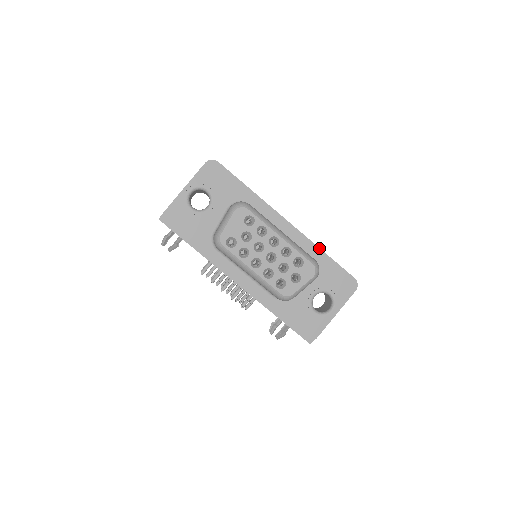
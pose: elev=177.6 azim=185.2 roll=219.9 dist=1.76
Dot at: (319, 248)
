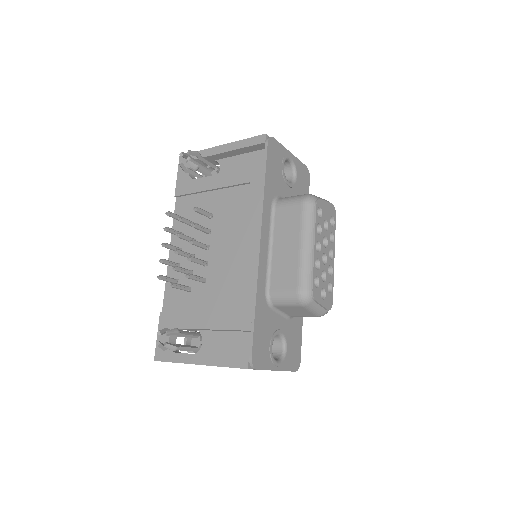
Dot at: occluded
